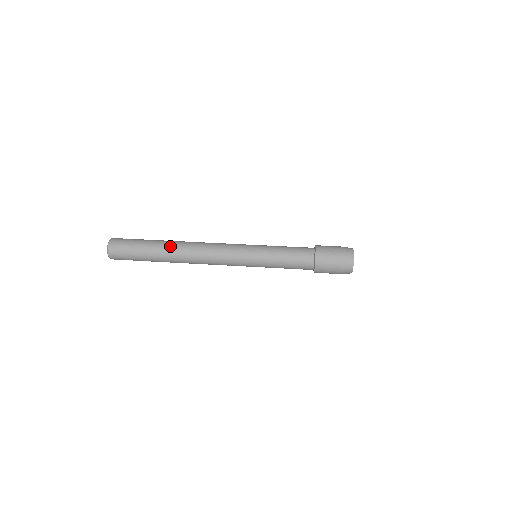
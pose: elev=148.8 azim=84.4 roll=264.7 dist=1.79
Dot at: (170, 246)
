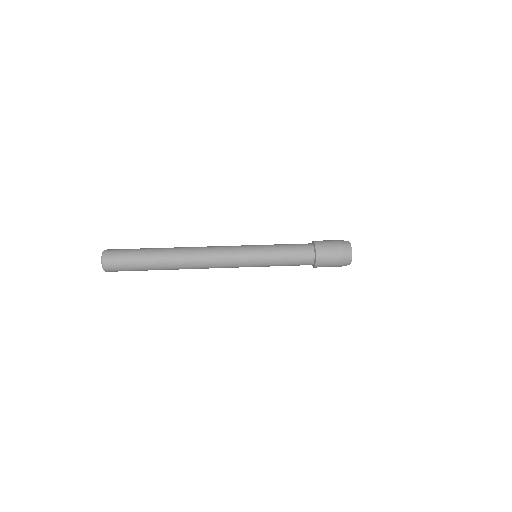
Dot at: occluded
